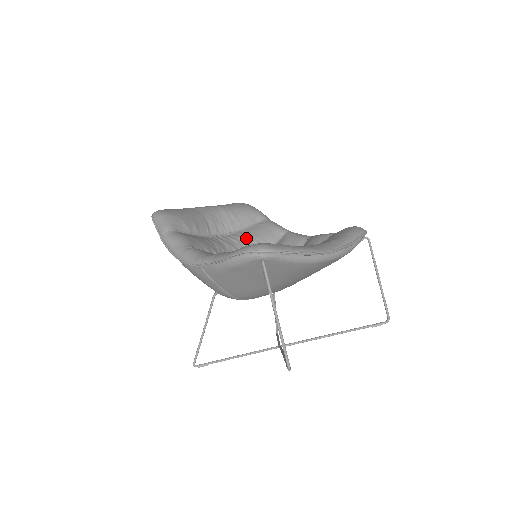
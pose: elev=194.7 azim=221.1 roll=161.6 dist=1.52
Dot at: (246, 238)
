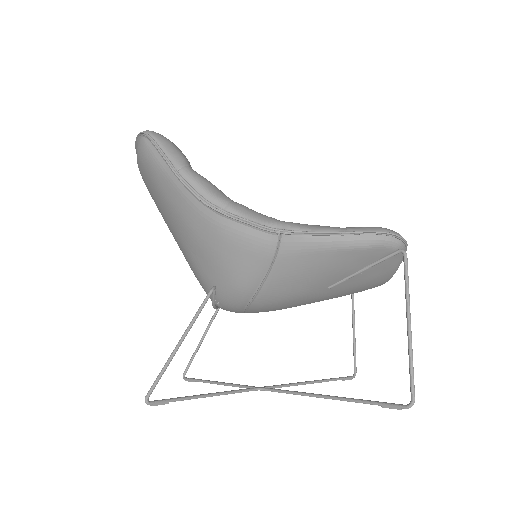
Dot at: occluded
